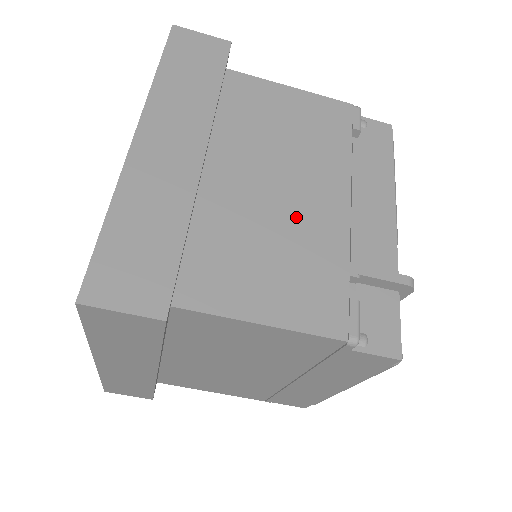
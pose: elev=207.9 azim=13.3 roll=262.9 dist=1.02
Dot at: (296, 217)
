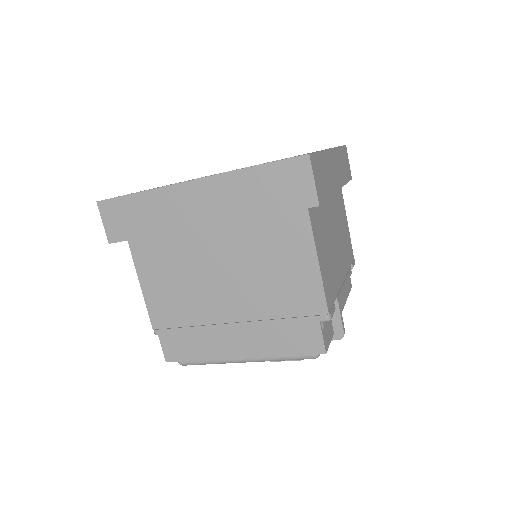
Dot at: (335, 254)
